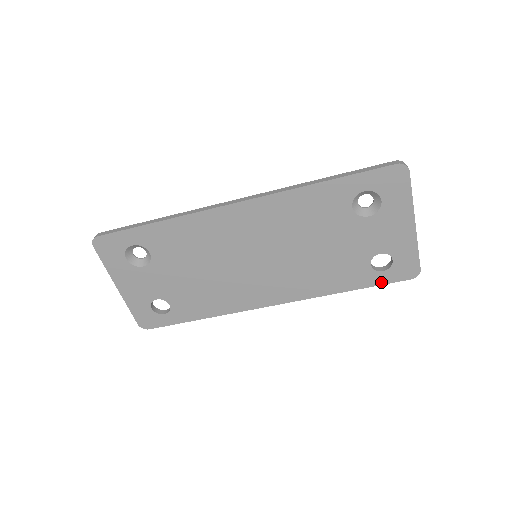
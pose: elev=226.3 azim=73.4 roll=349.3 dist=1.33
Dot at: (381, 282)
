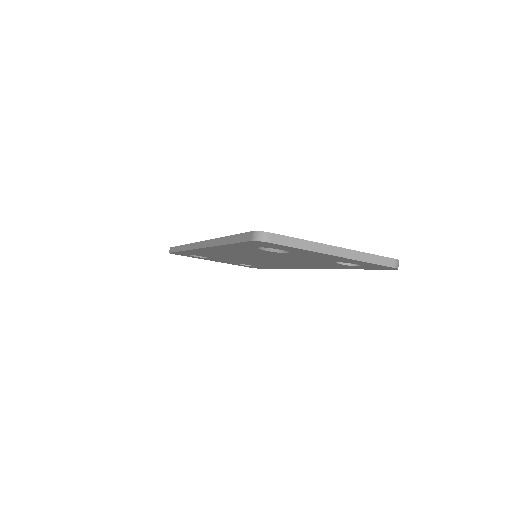
Dot at: (369, 269)
